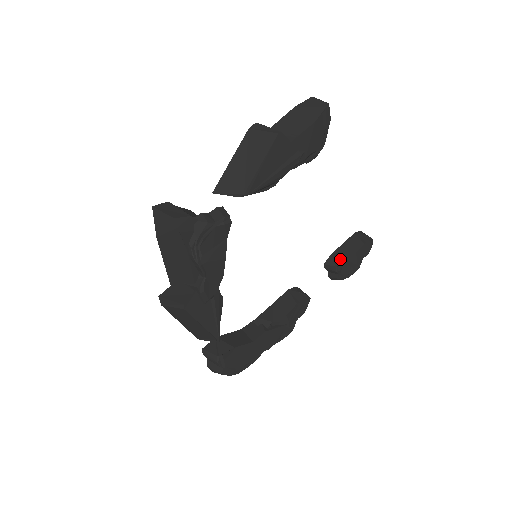
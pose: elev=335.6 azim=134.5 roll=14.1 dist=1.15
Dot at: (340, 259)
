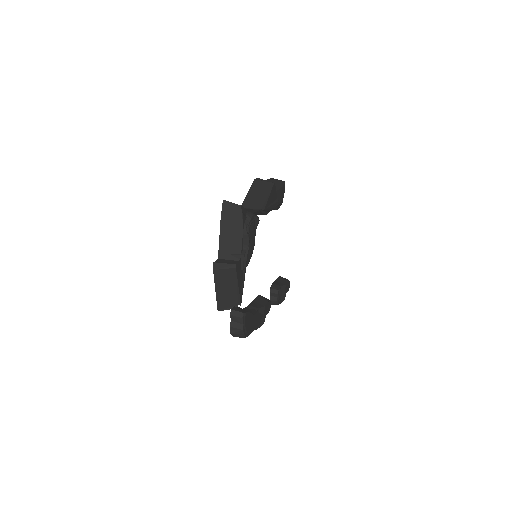
Dot at: (279, 286)
